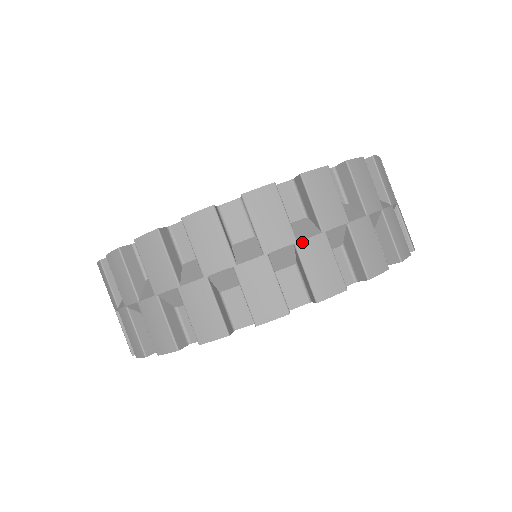
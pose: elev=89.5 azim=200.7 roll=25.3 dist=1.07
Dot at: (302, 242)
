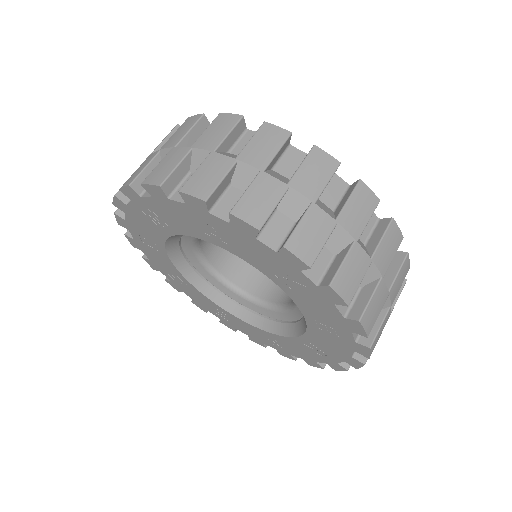
Dot at: (318, 207)
